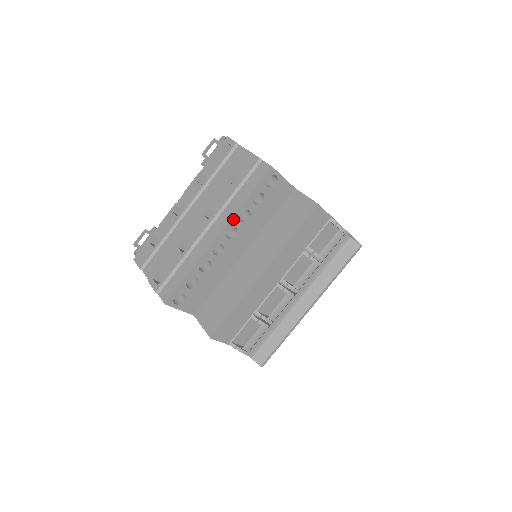
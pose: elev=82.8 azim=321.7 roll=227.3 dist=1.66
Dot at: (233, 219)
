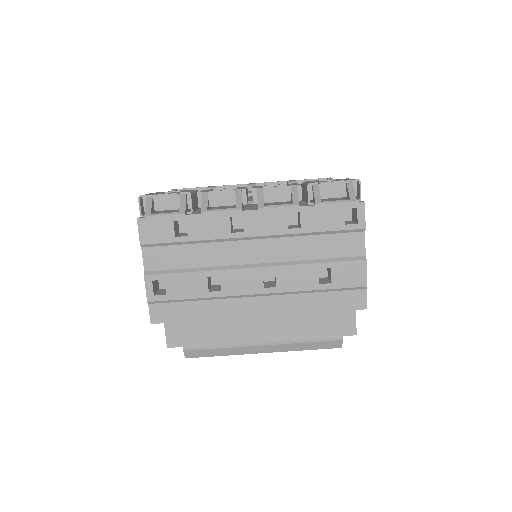
Dot at: (287, 313)
